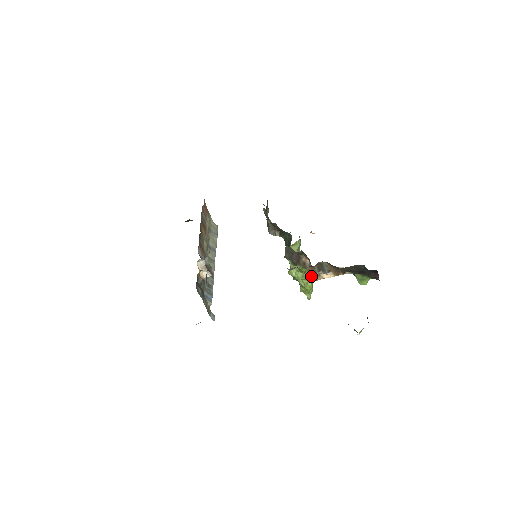
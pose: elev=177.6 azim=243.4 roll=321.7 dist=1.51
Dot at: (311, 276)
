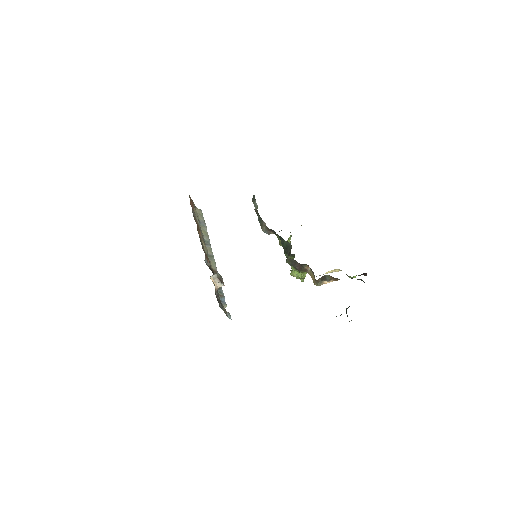
Dot at: (314, 282)
